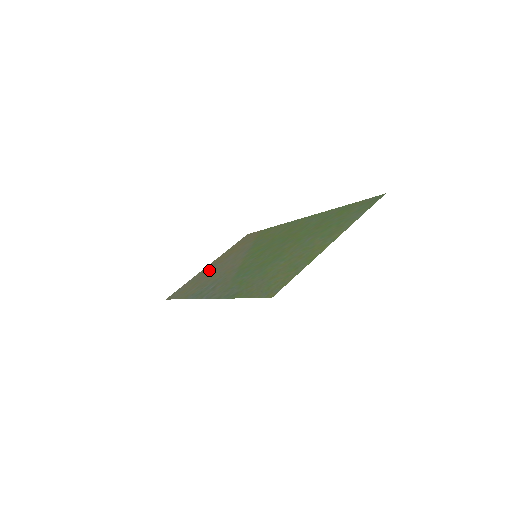
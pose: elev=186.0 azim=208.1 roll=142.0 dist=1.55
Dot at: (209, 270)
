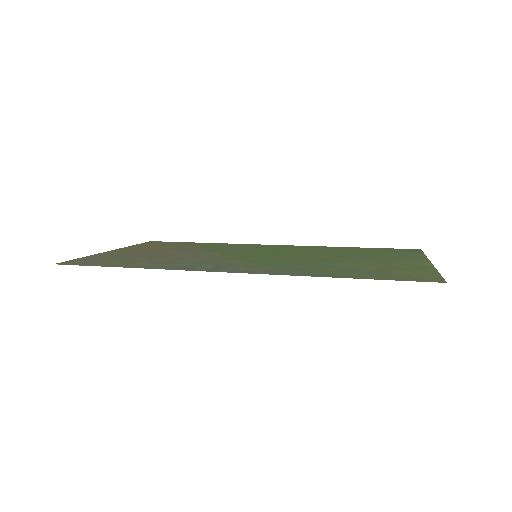
Dot at: (135, 253)
